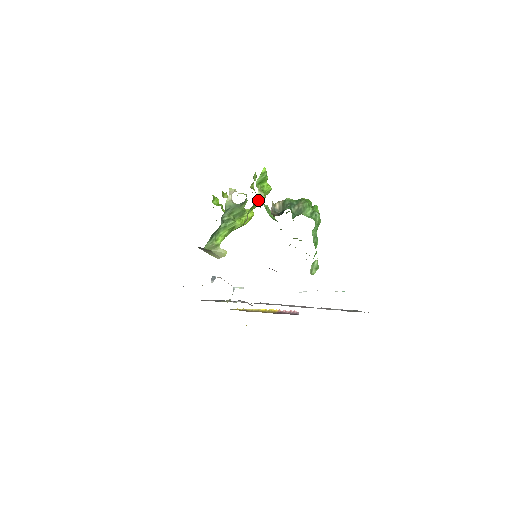
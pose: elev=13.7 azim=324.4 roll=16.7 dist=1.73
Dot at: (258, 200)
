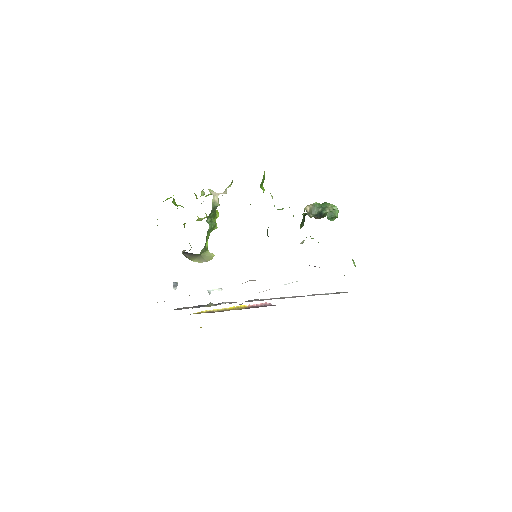
Dot at: occluded
